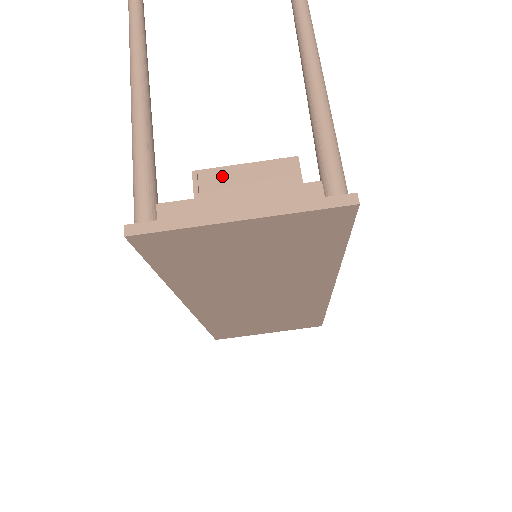
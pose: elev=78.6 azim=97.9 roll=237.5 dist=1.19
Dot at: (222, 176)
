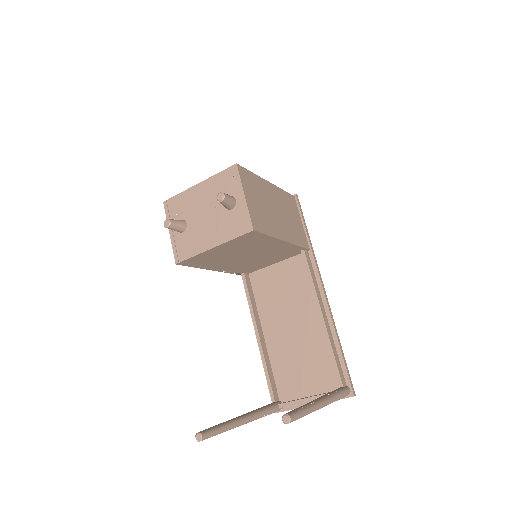
Dot at: (201, 257)
